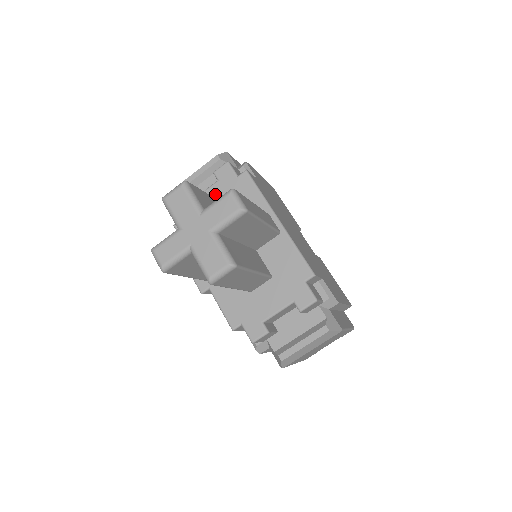
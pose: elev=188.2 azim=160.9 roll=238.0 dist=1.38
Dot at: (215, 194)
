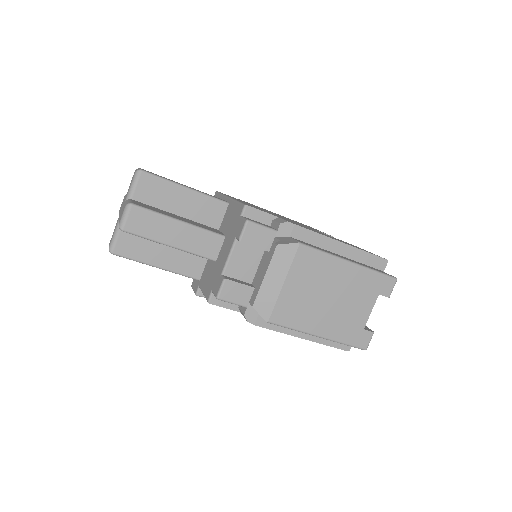
Dot at: occluded
